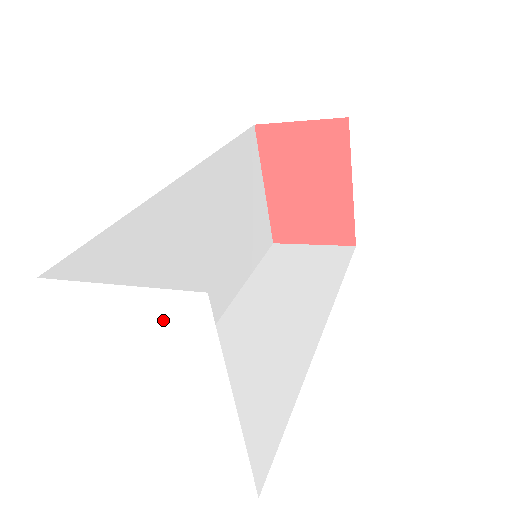
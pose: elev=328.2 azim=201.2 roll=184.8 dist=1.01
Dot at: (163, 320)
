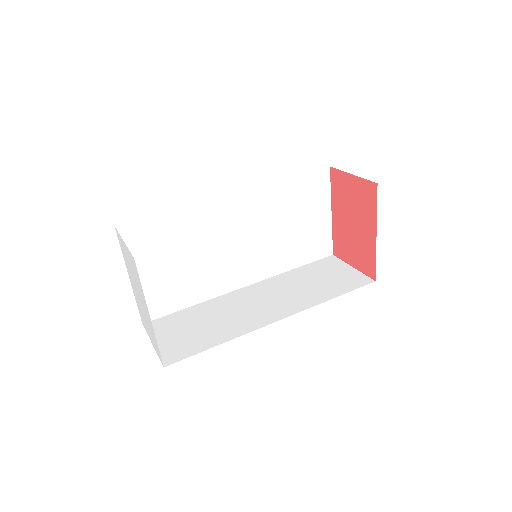
Dot at: (132, 263)
